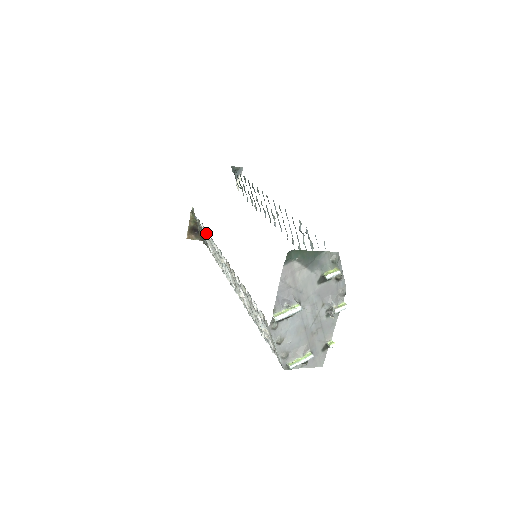
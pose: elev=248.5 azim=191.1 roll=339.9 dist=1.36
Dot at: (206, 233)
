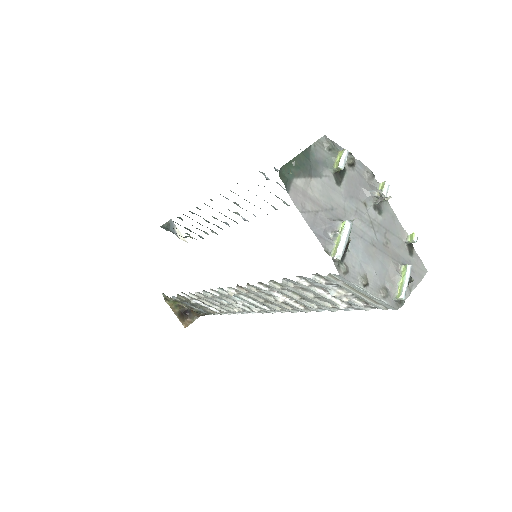
Dot at: (194, 296)
